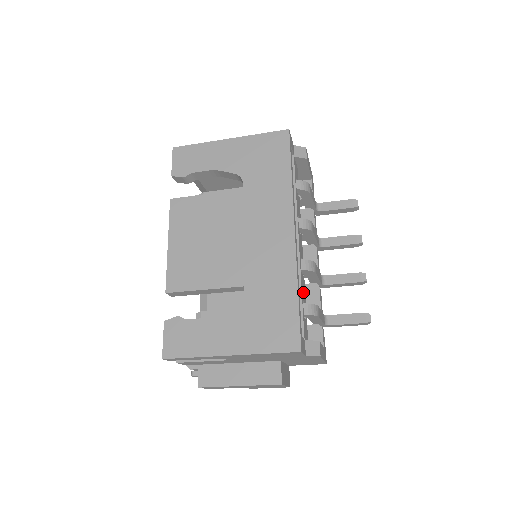
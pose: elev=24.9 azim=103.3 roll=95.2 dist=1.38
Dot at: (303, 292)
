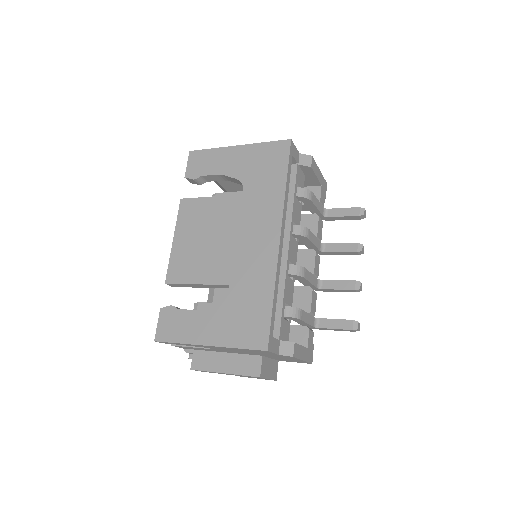
Dot at: (288, 295)
